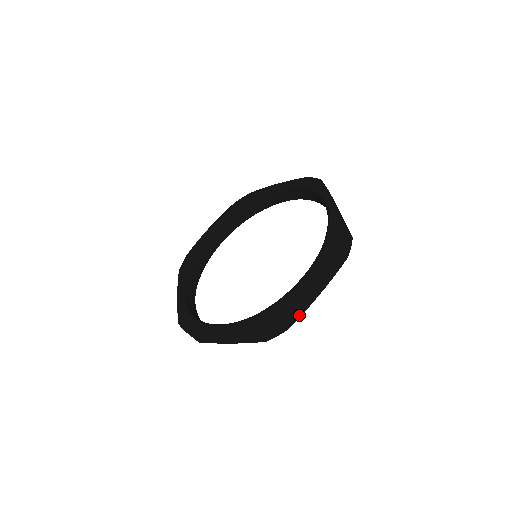
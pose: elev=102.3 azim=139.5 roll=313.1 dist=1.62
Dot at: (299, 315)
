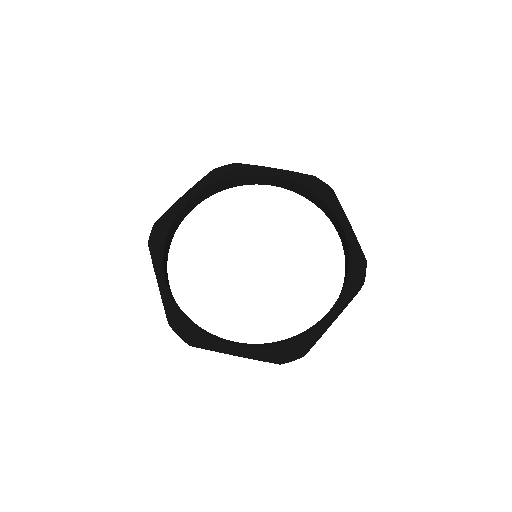
Dot at: occluded
